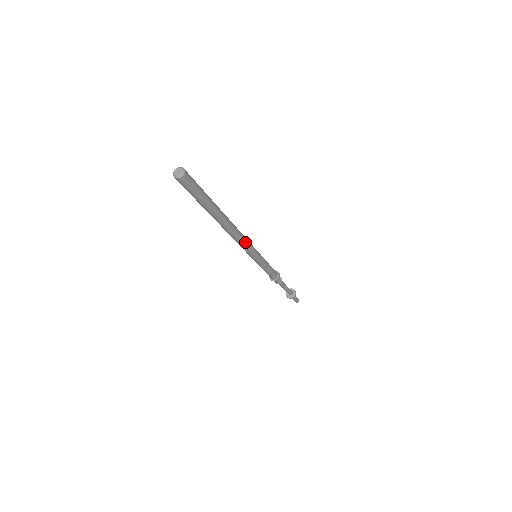
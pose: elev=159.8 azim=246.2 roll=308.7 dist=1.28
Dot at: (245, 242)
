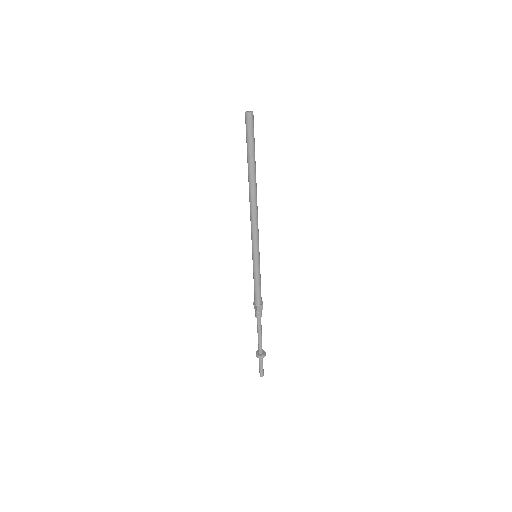
Dot at: occluded
